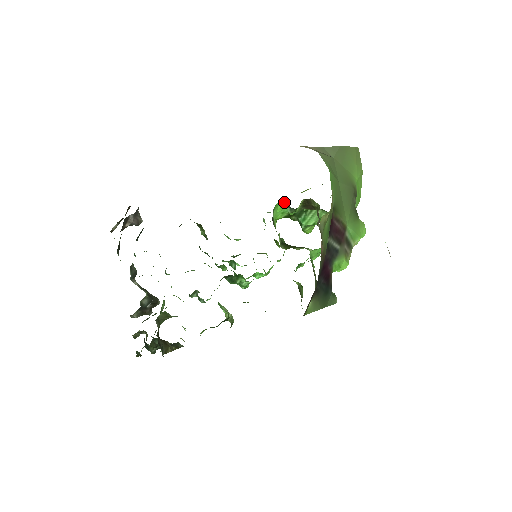
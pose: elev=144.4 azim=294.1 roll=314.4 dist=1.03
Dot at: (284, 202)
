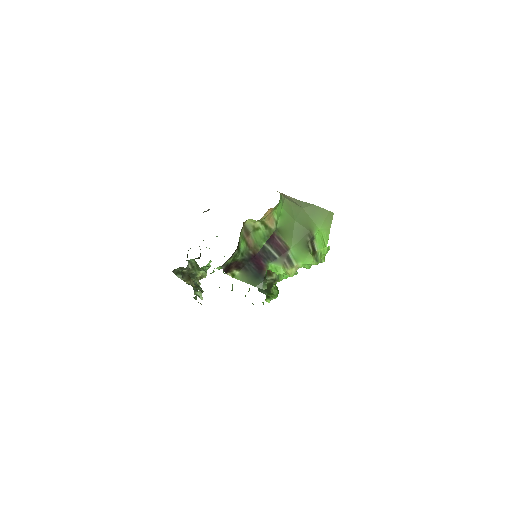
Dot at: occluded
